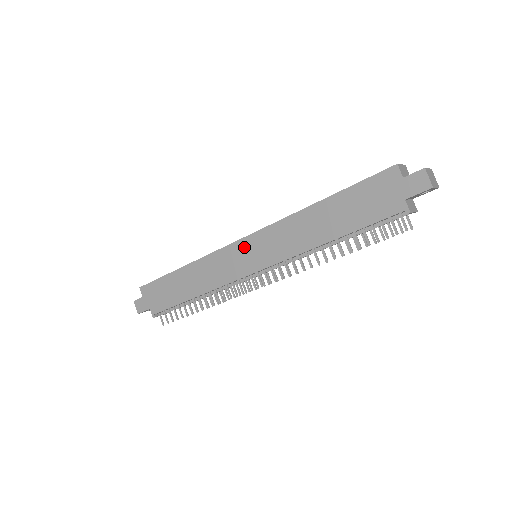
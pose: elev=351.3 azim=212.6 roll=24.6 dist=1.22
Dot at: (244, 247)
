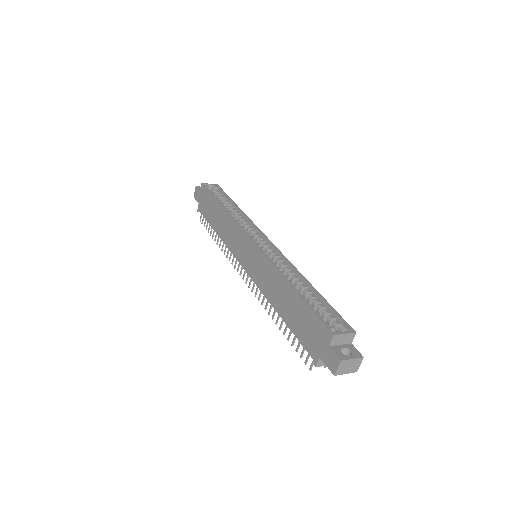
Dot at: (248, 246)
